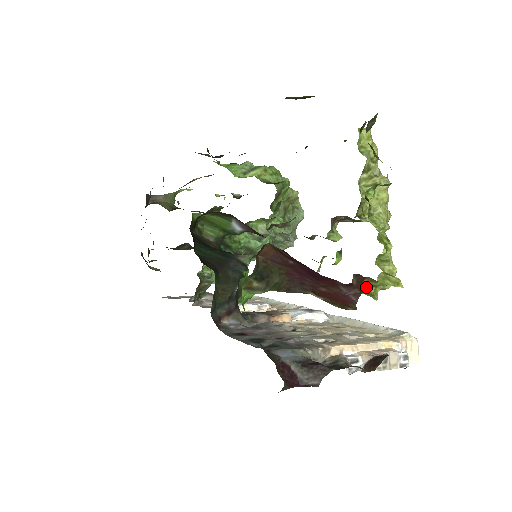
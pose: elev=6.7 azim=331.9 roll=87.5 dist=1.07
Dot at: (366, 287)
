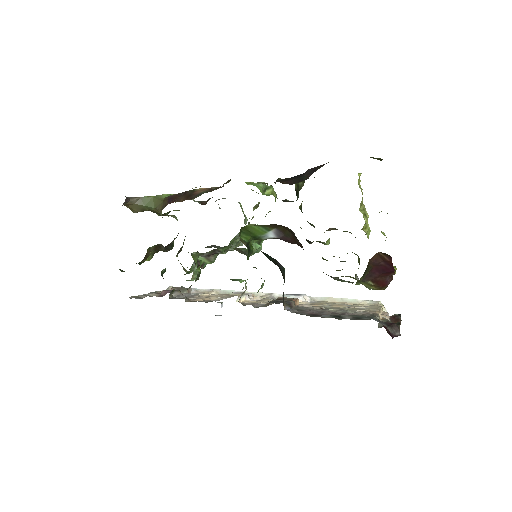
Dot at: occluded
